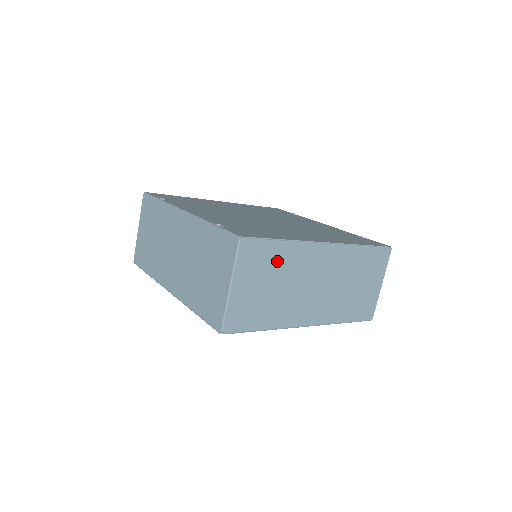
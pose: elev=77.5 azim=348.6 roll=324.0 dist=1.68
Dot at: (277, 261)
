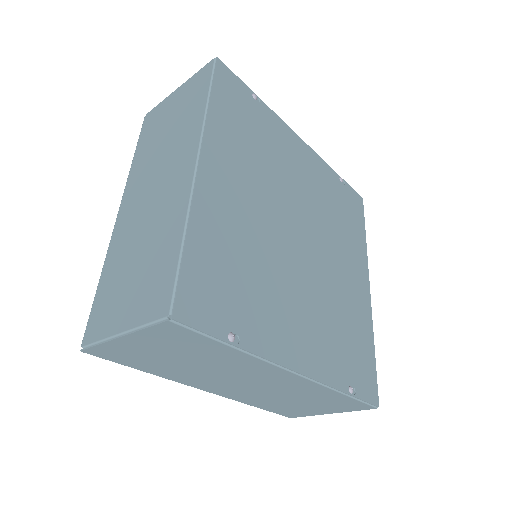
Dot at: occluded
